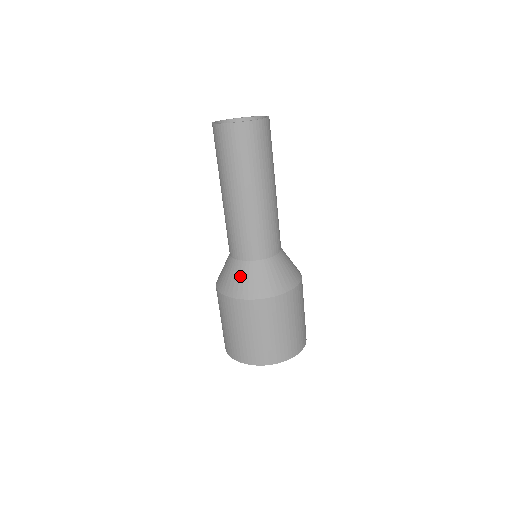
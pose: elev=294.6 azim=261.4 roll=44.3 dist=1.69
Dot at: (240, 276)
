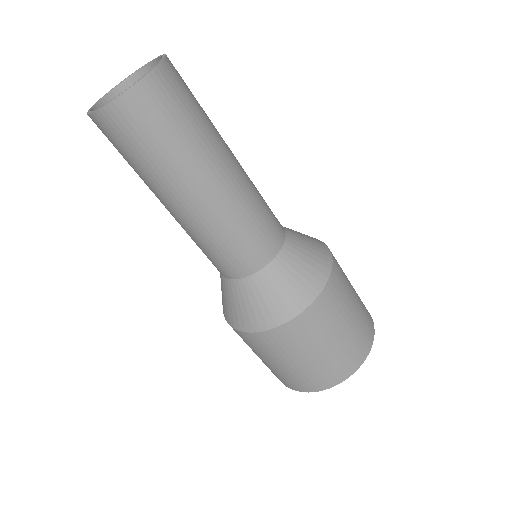
Dot at: (281, 285)
